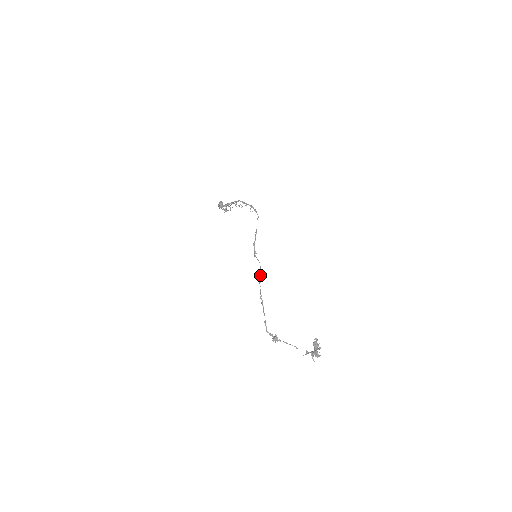
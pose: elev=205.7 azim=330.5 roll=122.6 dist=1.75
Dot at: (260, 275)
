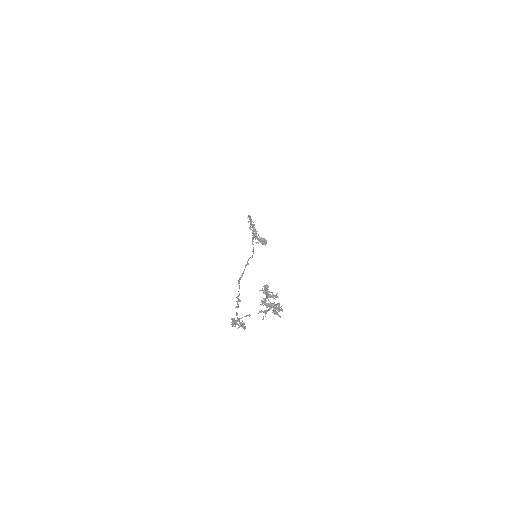
Dot at: (244, 270)
